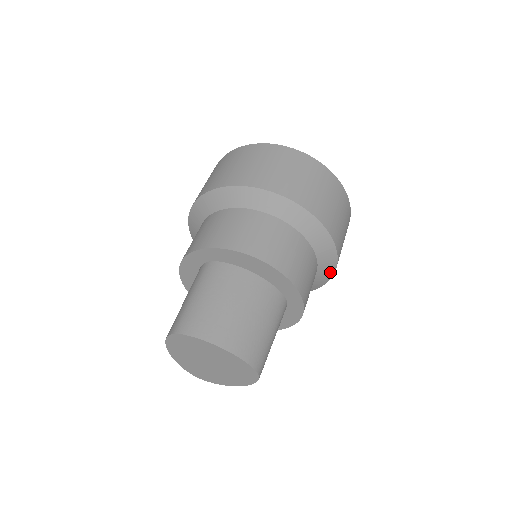
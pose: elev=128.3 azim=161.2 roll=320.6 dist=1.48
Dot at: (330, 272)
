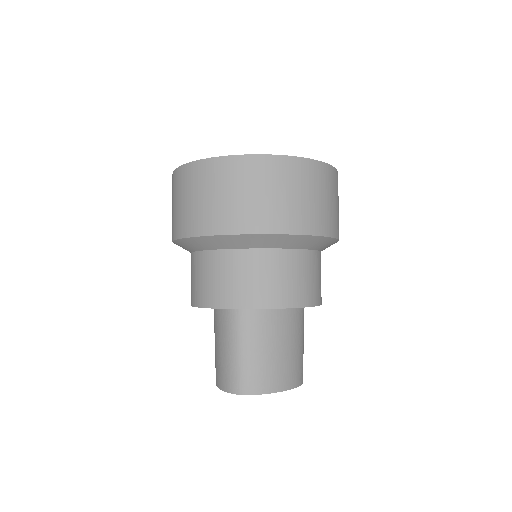
Dot at: occluded
